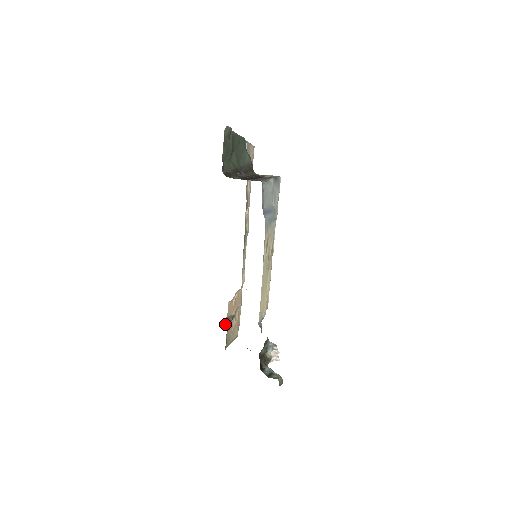
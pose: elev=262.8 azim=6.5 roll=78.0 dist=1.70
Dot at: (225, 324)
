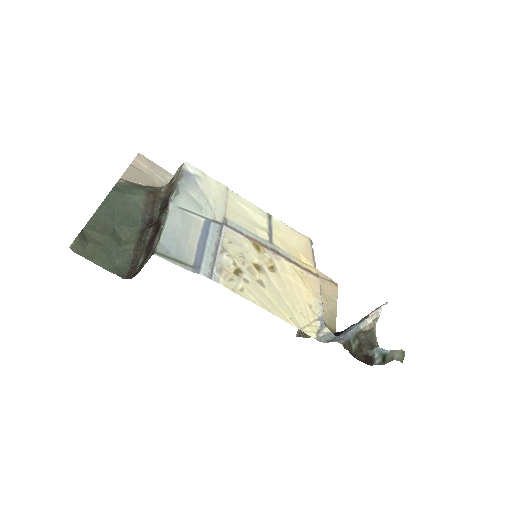
Dot at: (304, 337)
